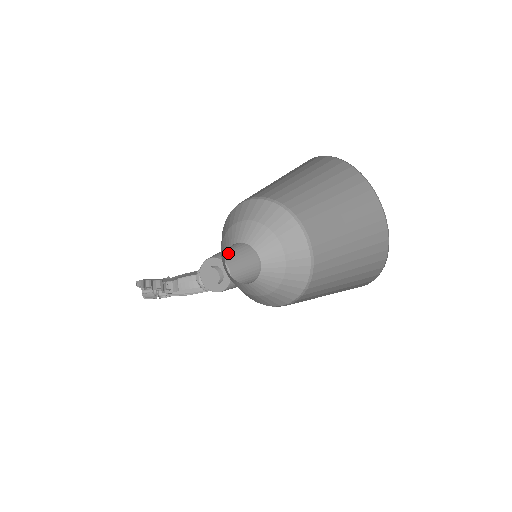
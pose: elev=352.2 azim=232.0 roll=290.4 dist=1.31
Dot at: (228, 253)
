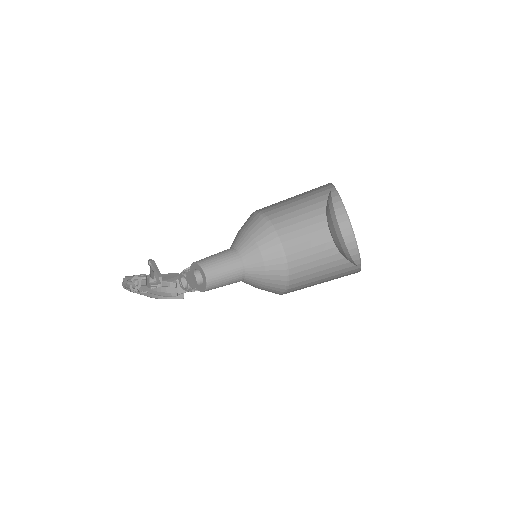
Dot at: (213, 260)
